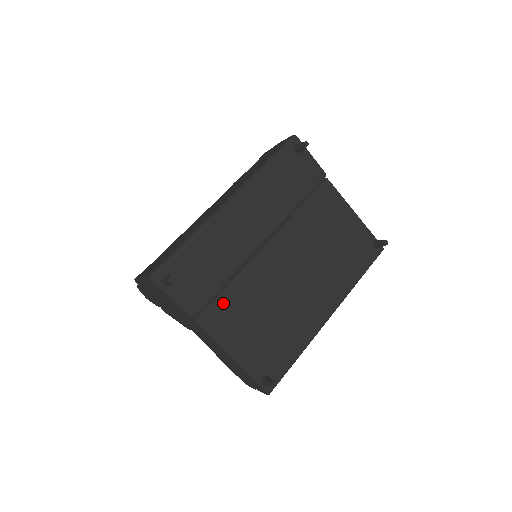
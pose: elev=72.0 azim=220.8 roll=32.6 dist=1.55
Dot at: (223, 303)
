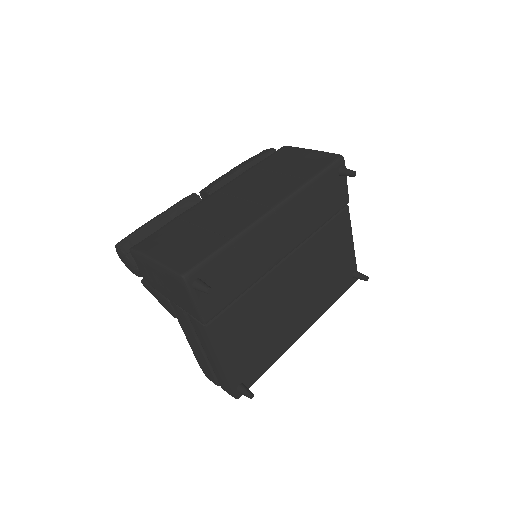
Dot at: (234, 312)
